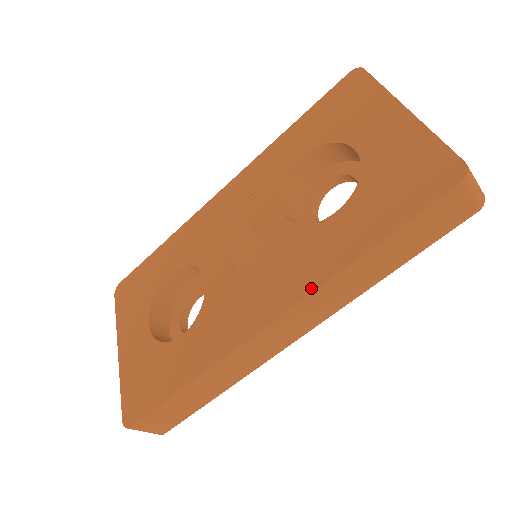
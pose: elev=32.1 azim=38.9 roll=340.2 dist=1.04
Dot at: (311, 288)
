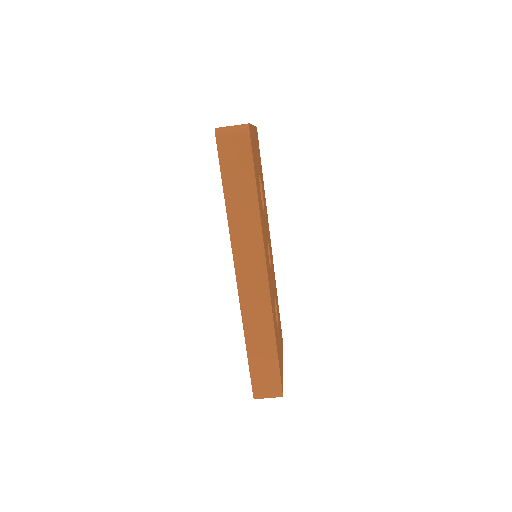
Dot at: (231, 242)
